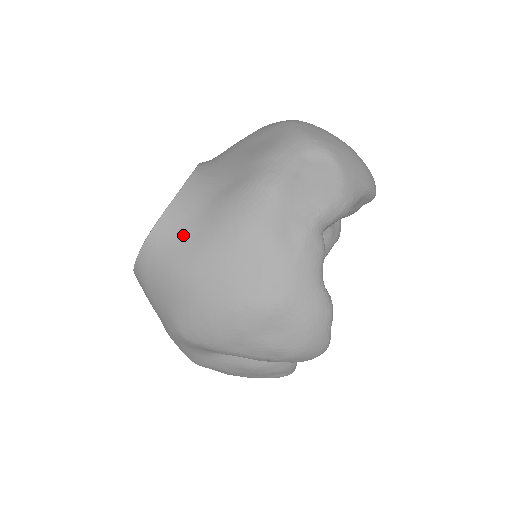
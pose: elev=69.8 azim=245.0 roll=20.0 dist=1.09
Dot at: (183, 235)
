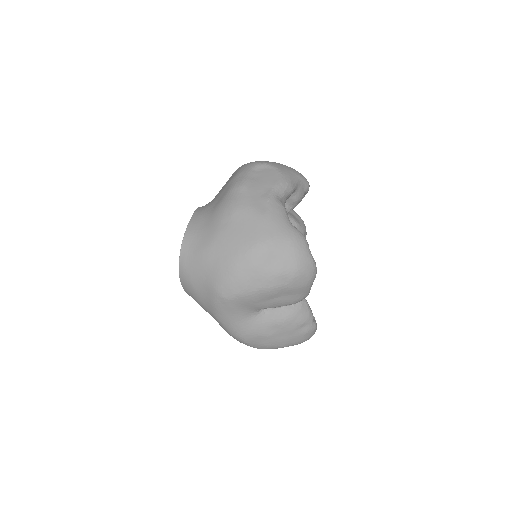
Dot at: (201, 234)
